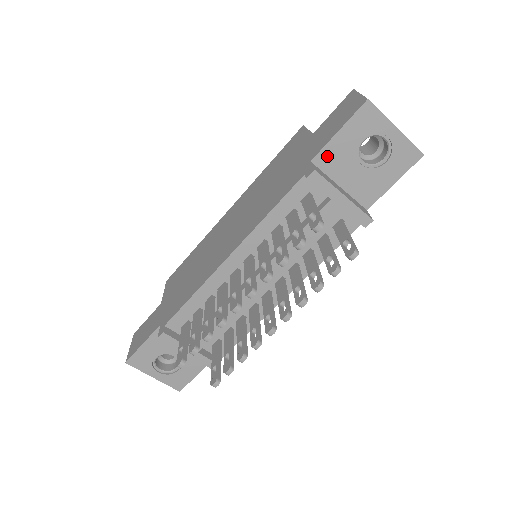
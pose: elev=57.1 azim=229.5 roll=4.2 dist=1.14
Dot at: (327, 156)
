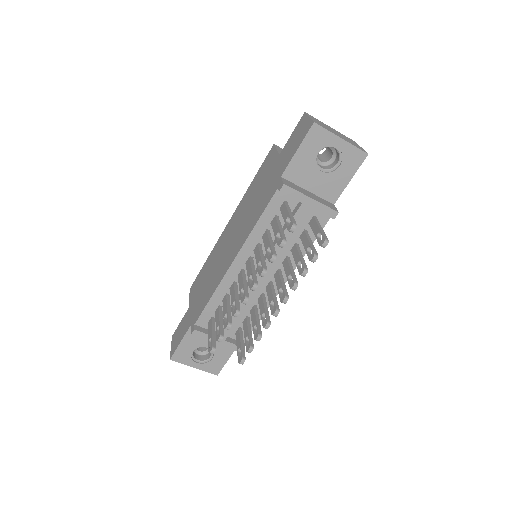
Dot at: (293, 170)
